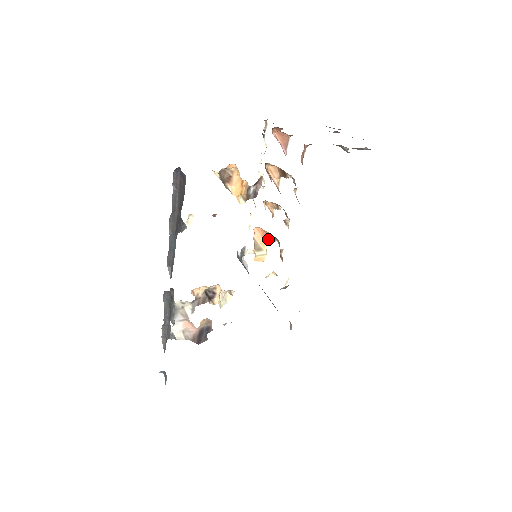
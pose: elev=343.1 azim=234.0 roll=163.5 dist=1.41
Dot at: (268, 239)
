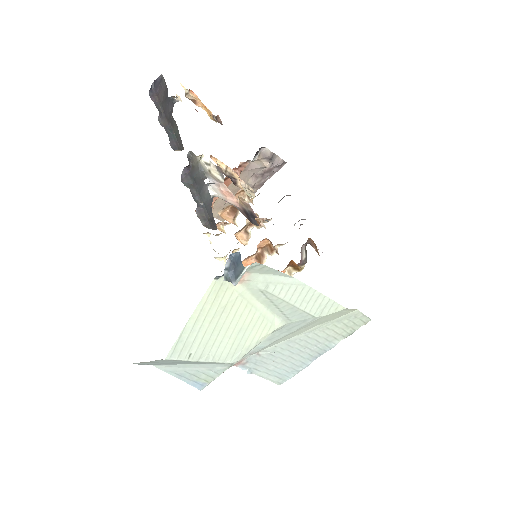
Dot at: occluded
